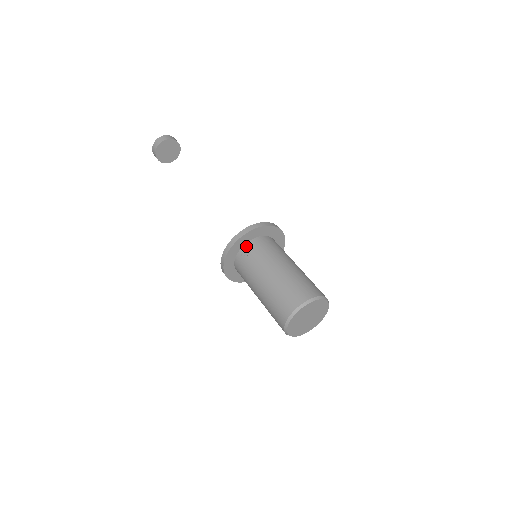
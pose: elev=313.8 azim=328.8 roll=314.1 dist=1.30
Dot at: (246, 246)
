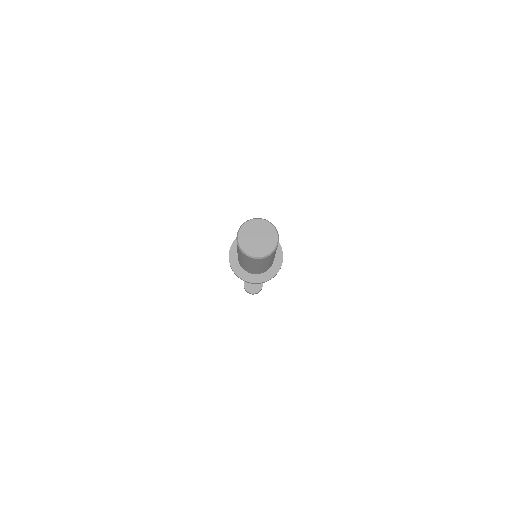
Dot at: occluded
